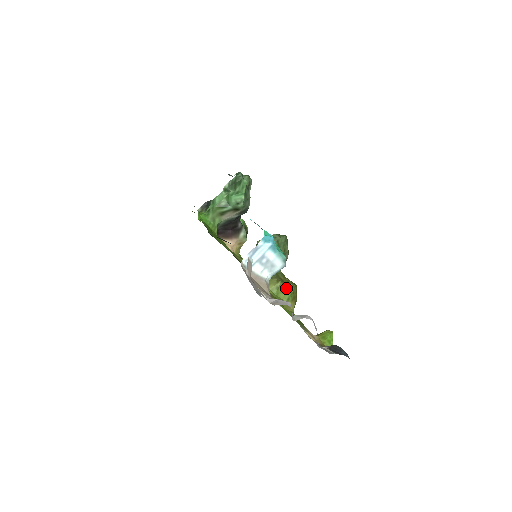
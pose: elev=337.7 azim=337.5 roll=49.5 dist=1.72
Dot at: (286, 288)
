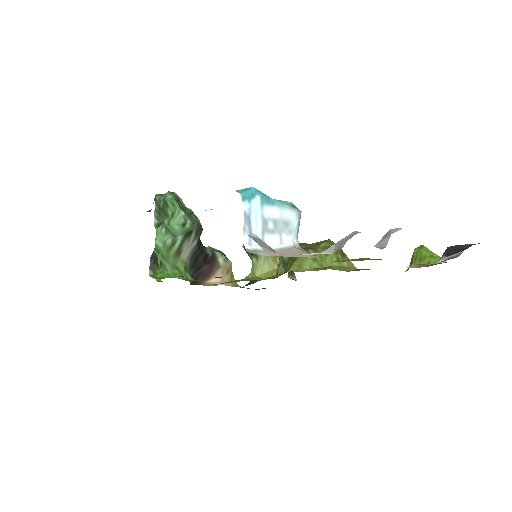
Dot at: (323, 251)
